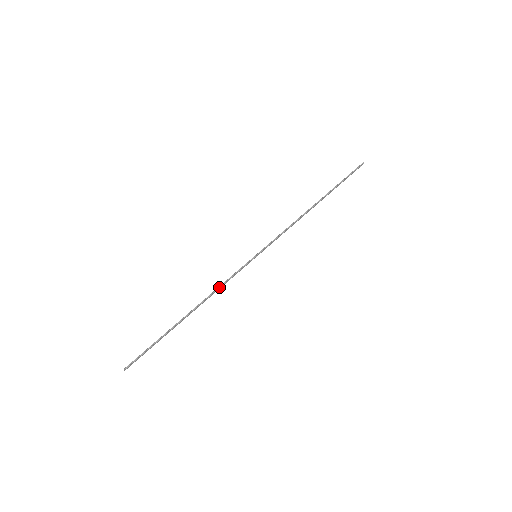
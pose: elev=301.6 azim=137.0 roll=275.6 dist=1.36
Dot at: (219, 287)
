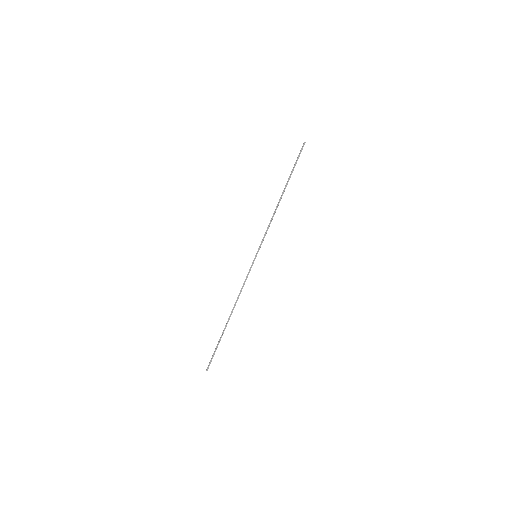
Dot at: (241, 290)
